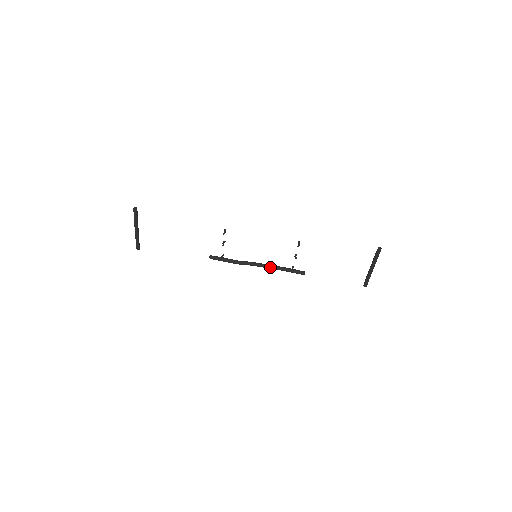
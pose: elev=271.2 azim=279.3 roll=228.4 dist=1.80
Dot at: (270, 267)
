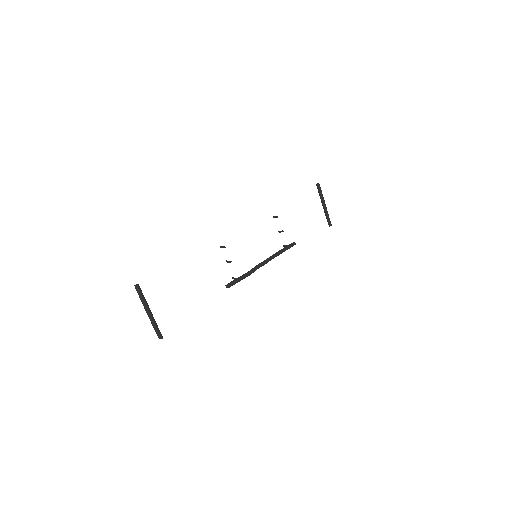
Dot at: (272, 258)
